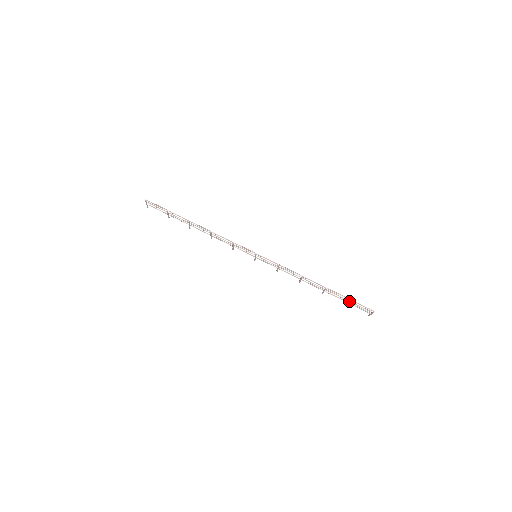
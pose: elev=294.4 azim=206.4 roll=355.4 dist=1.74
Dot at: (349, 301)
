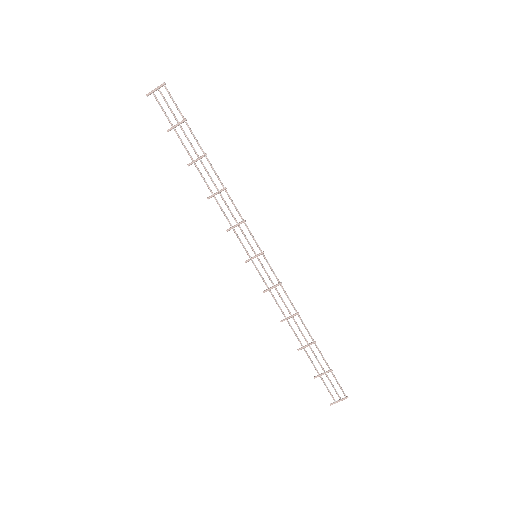
Dot at: occluded
